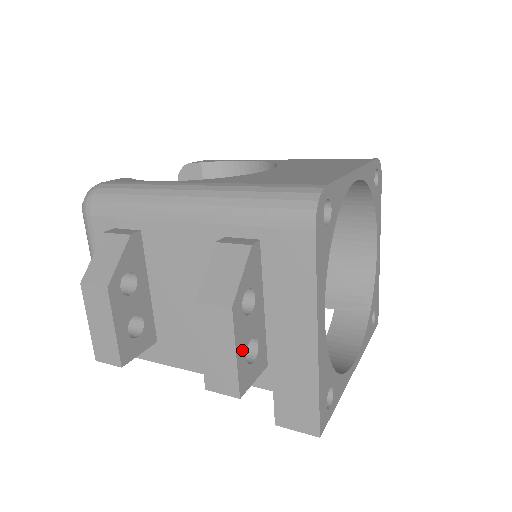
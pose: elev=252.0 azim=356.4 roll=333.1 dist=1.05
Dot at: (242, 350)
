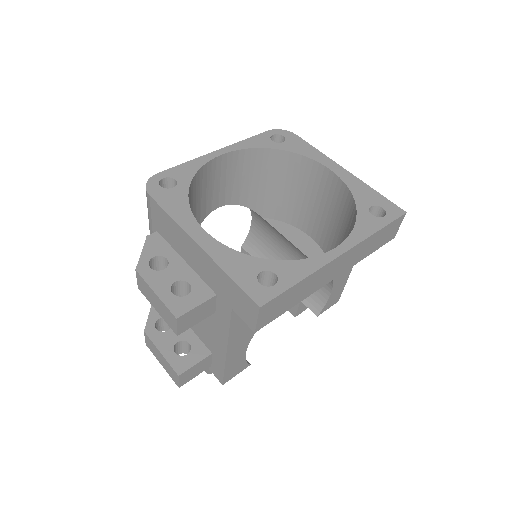
Dot at: (164, 290)
